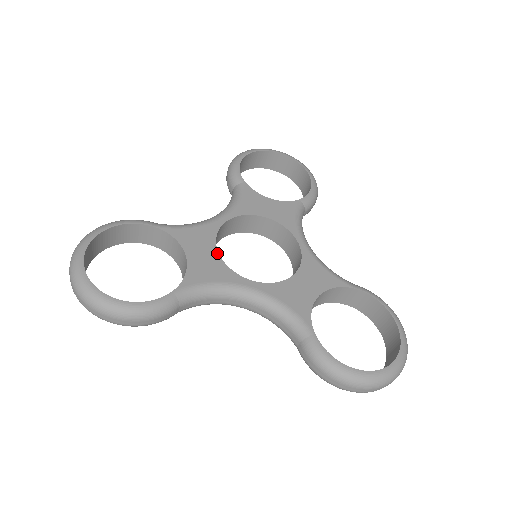
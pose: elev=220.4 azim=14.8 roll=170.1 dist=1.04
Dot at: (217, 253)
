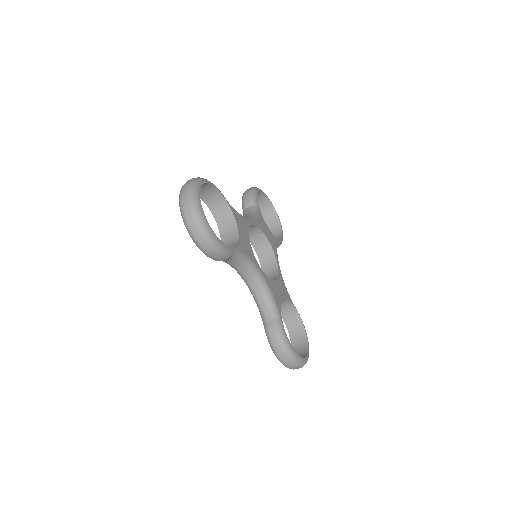
Dot at: (249, 241)
